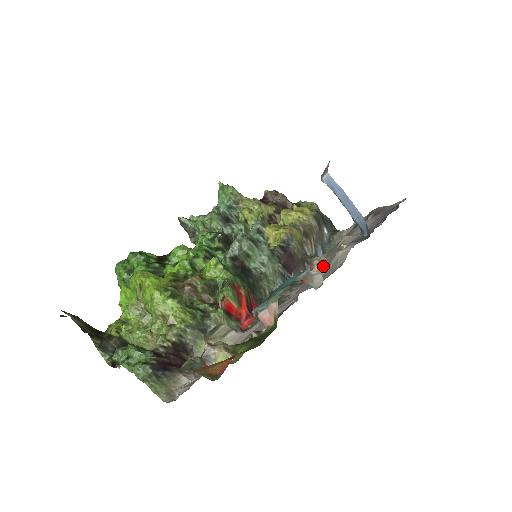
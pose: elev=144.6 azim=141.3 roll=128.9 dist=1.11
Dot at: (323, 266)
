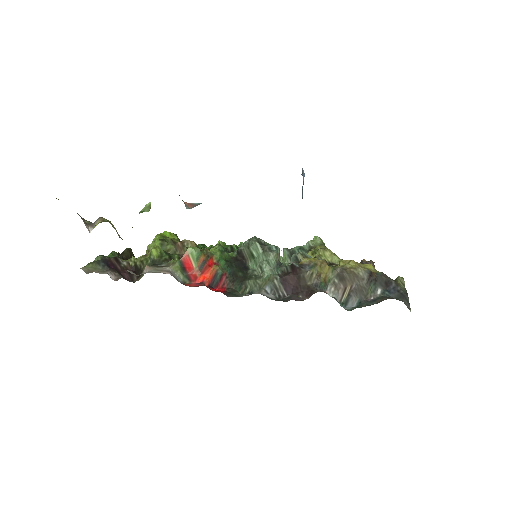
Dot at: occluded
